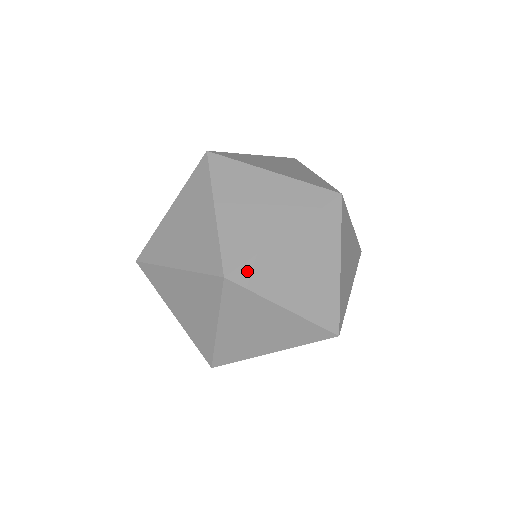
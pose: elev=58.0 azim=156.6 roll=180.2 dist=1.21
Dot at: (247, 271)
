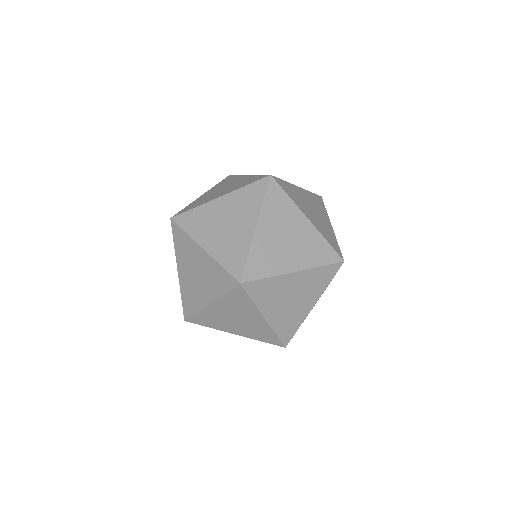
Dot at: (256, 285)
